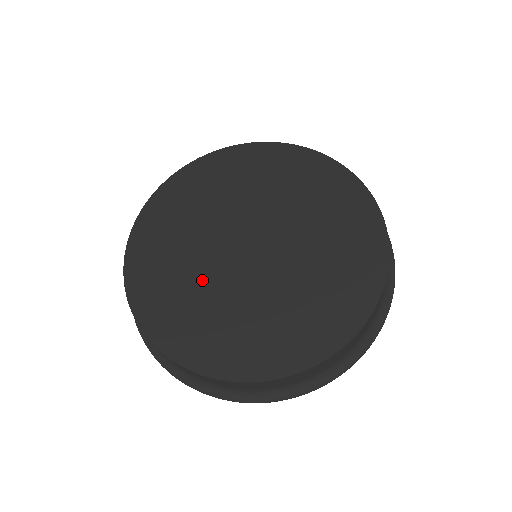
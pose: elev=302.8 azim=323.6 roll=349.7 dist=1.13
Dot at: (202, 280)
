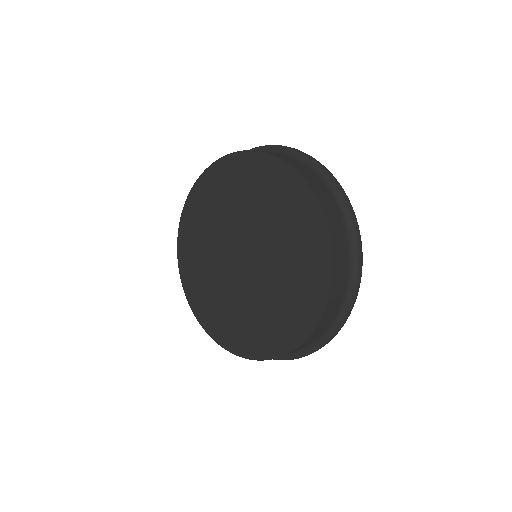
Dot at: (215, 232)
